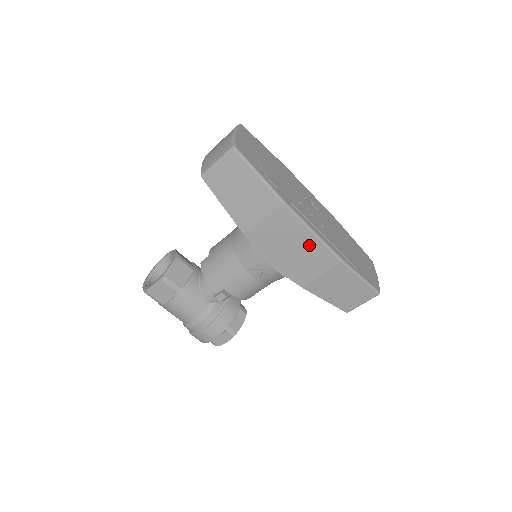
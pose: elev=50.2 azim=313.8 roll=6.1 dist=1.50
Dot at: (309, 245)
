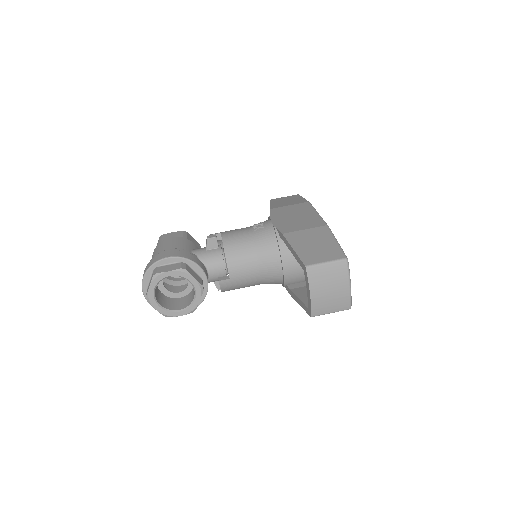
Dot at: (309, 217)
